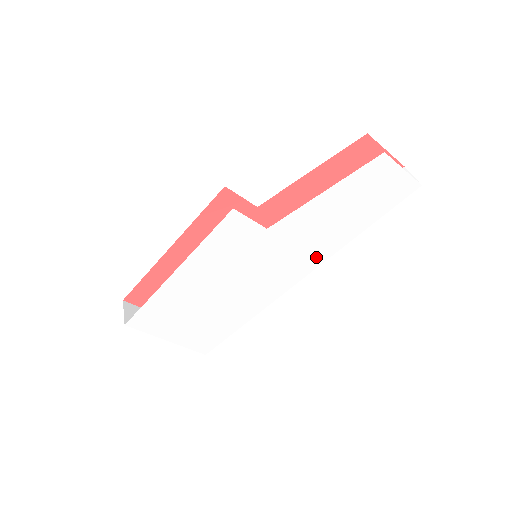
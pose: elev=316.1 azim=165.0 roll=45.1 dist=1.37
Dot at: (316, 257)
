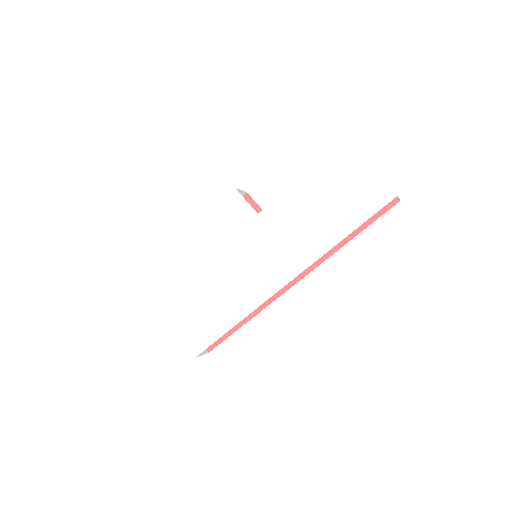
Dot at: (299, 259)
